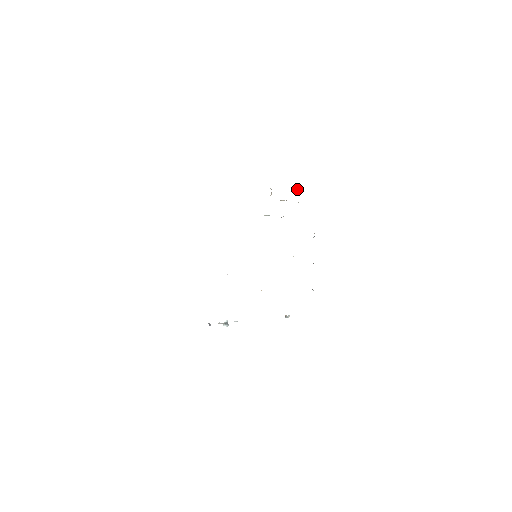
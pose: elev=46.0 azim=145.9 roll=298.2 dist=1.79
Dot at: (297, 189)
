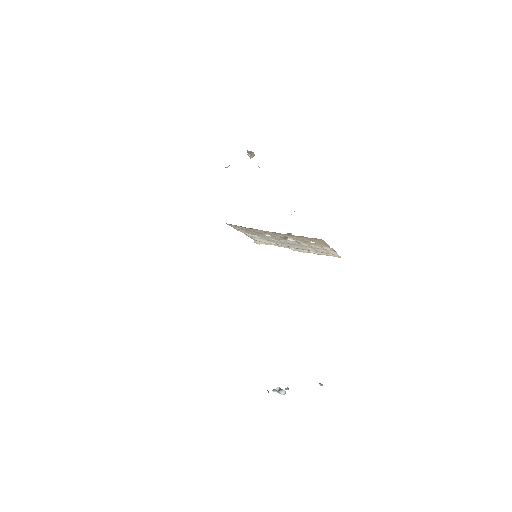
Dot at: (249, 152)
